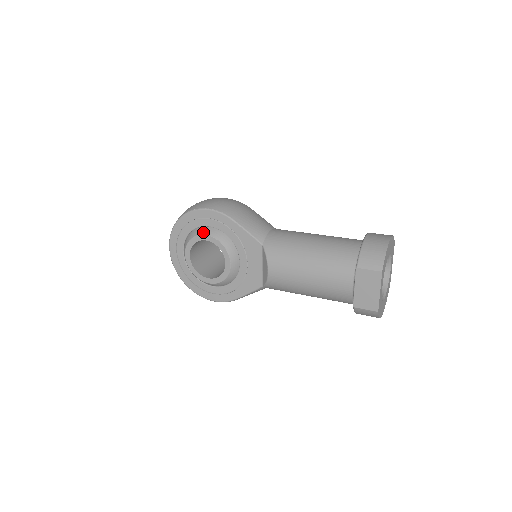
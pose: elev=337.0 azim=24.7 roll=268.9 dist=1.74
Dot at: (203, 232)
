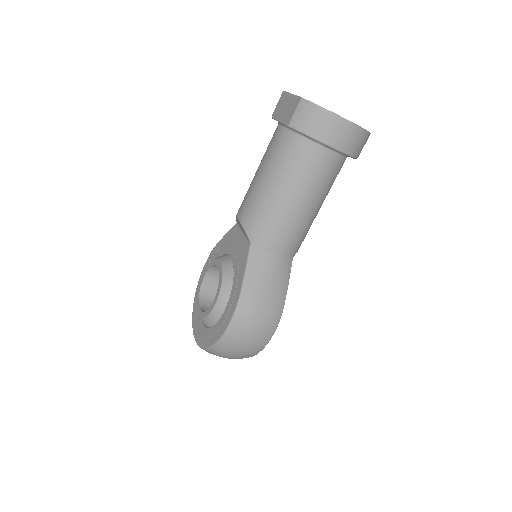
Dot at: occluded
